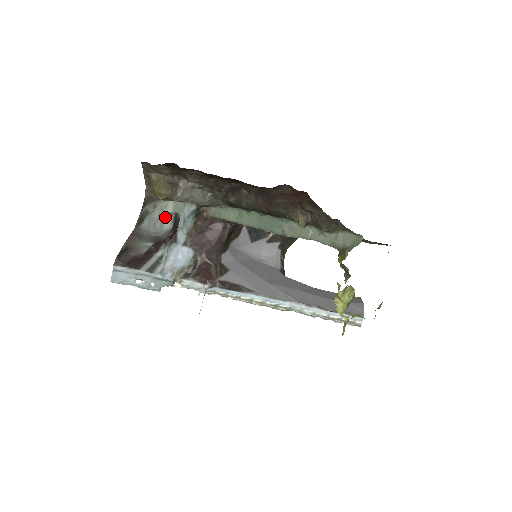
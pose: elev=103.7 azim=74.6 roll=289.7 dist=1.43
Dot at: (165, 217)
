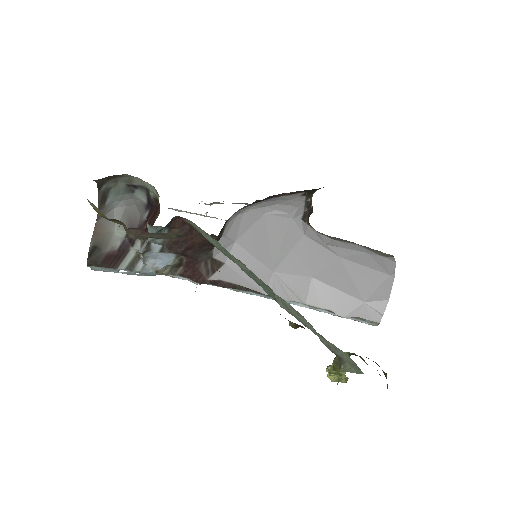
Dot at: (134, 188)
